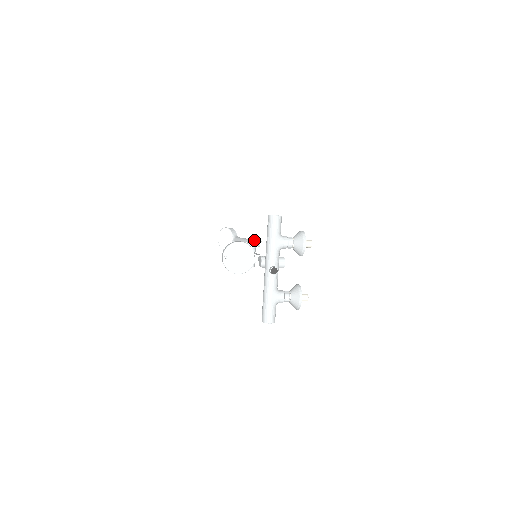
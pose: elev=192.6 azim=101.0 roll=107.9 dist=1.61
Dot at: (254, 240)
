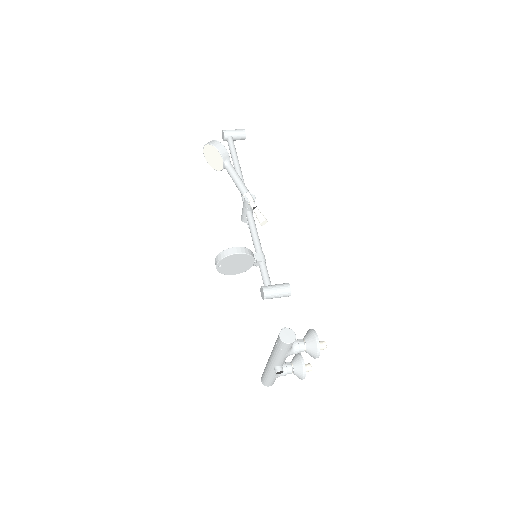
Dot at: (253, 198)
